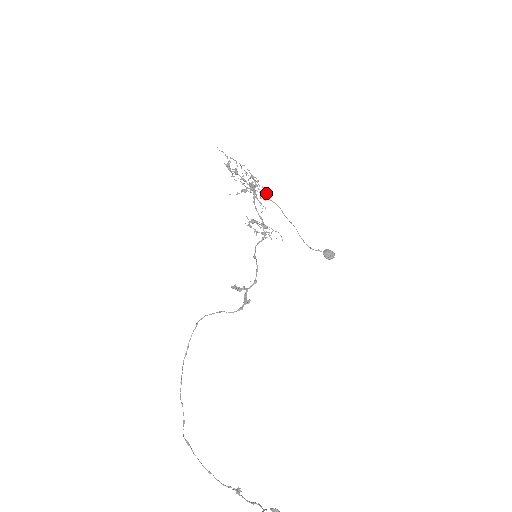
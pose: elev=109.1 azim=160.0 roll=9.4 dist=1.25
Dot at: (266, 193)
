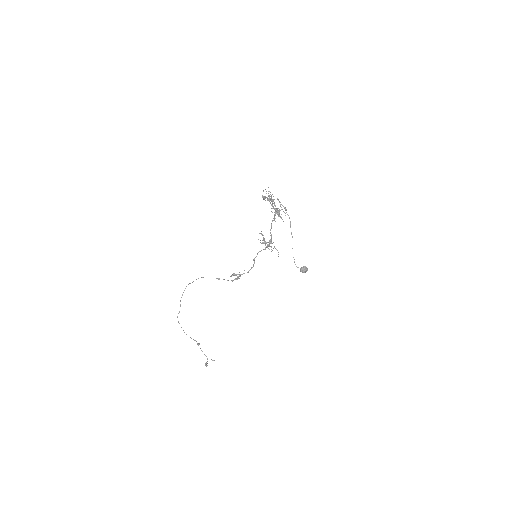
Dot at: occluded
